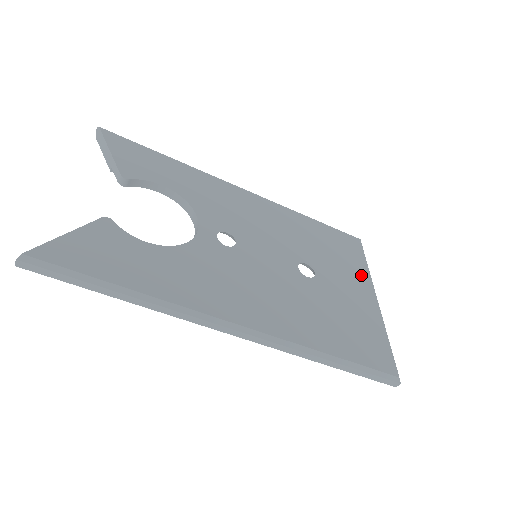
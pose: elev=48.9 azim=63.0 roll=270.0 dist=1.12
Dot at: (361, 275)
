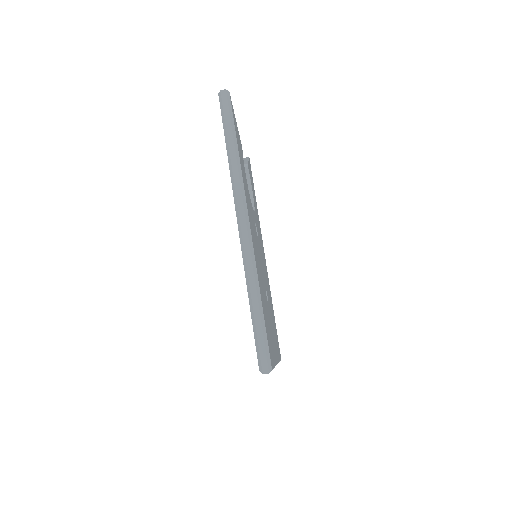
Dot at: occluded
